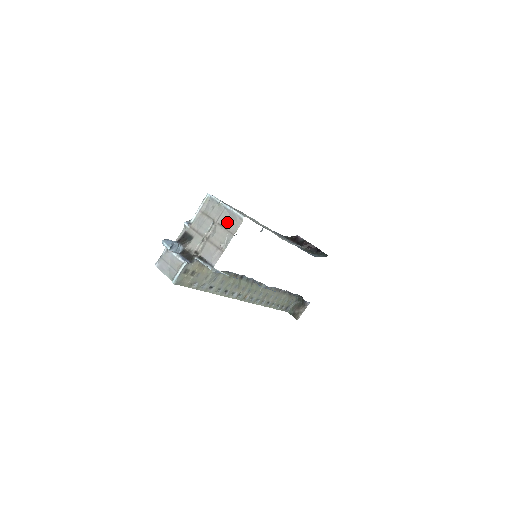
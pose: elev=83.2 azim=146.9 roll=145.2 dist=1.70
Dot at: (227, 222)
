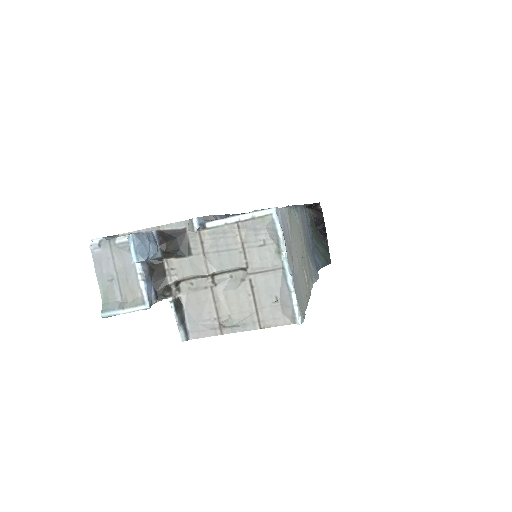
Dot at: (267, 295)
